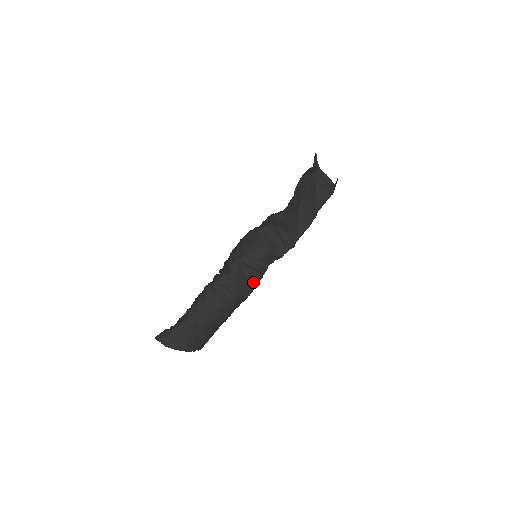
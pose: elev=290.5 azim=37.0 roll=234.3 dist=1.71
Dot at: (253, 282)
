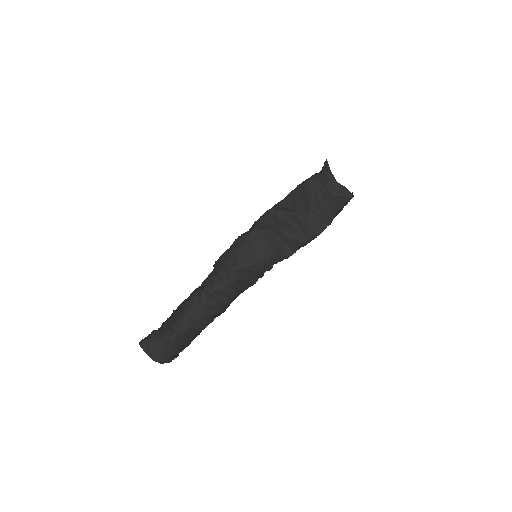
Dot at: (251, 284)
